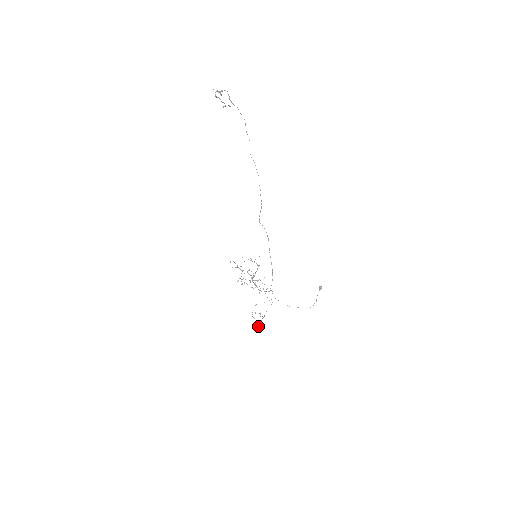
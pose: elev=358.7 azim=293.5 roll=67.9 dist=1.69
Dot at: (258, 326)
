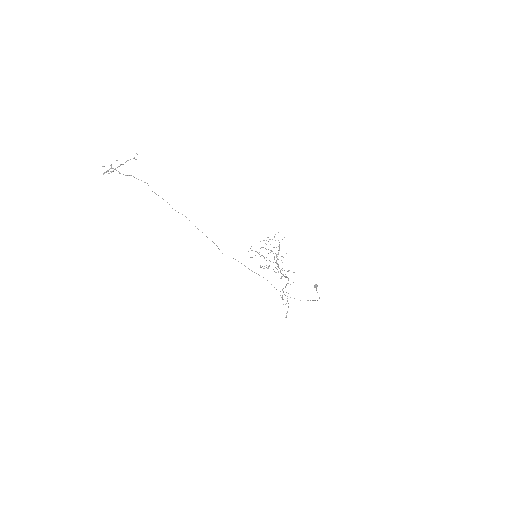
Dot at: occluded
